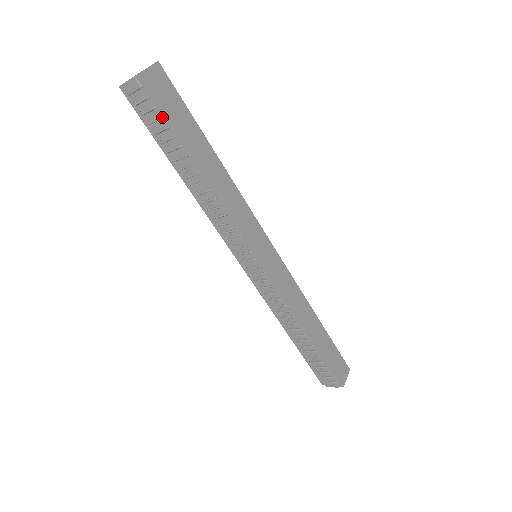
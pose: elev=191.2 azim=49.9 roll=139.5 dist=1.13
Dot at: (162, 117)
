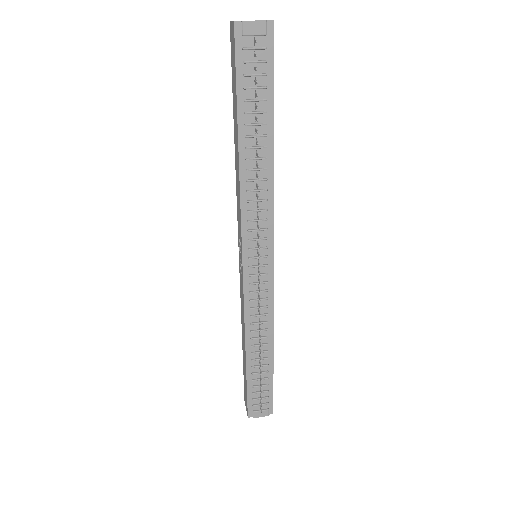
Dot at: (267, 74)
